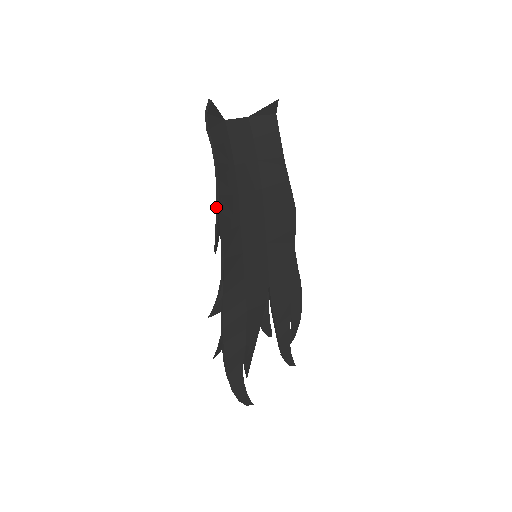
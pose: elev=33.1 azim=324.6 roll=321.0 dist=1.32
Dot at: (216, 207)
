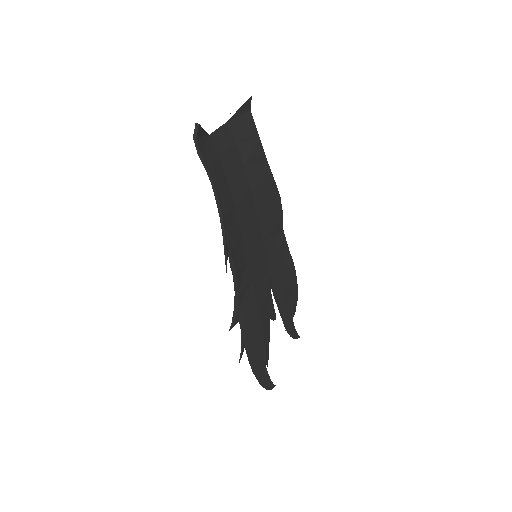
Dot at: occluded
